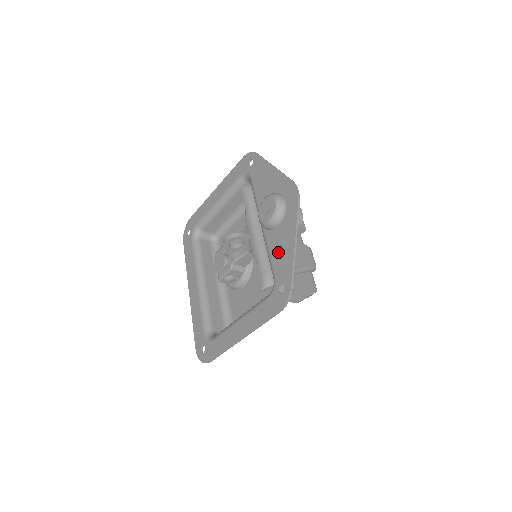
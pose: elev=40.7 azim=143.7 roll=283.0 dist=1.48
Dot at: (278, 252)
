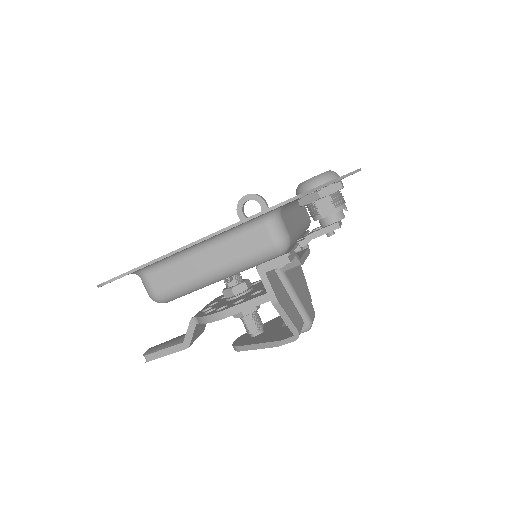
Dot at: occluded
